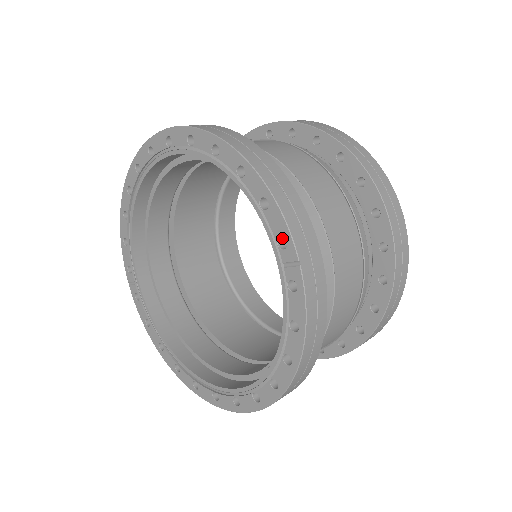
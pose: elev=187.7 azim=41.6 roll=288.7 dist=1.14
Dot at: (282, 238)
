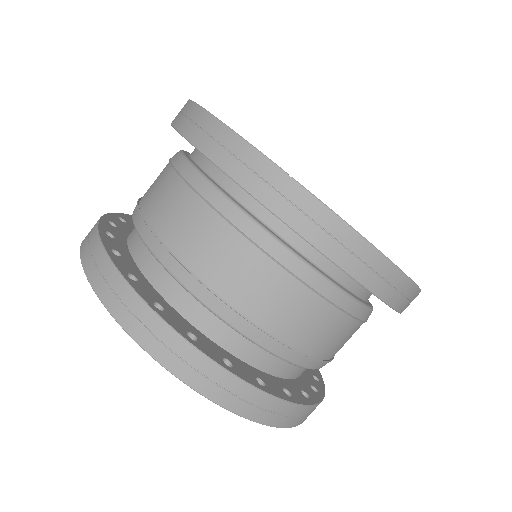
Dot at: occluded
